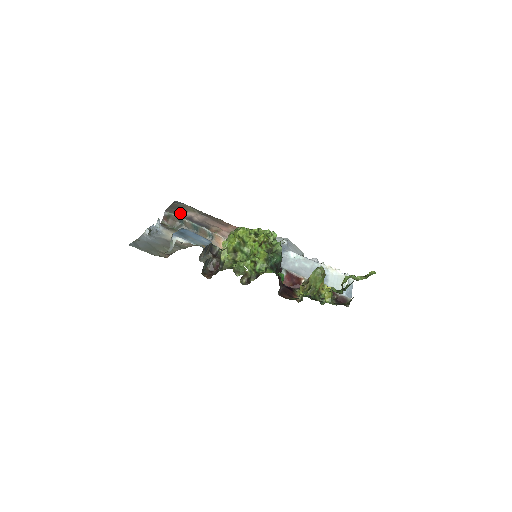
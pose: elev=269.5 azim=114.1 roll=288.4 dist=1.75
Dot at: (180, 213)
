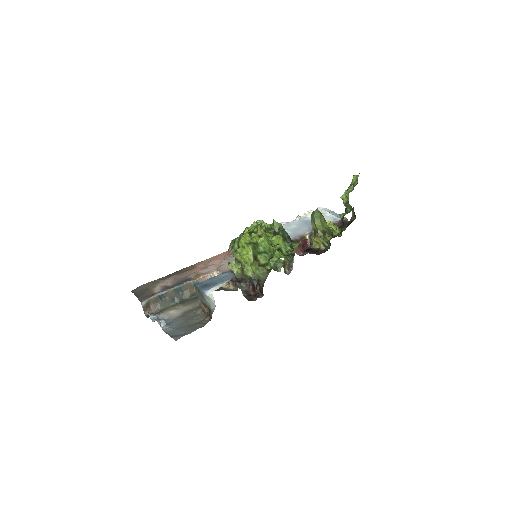
Dot at: (153, 292)
